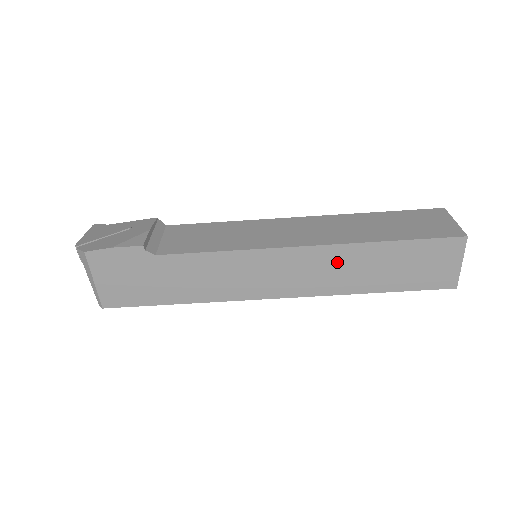
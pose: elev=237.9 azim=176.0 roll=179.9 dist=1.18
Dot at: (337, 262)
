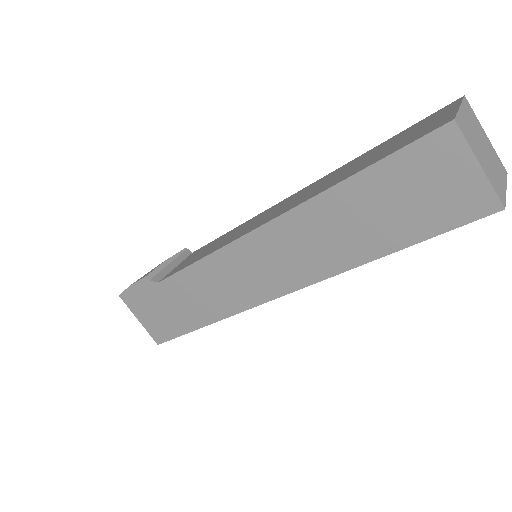
Dot at: (306, 232)
